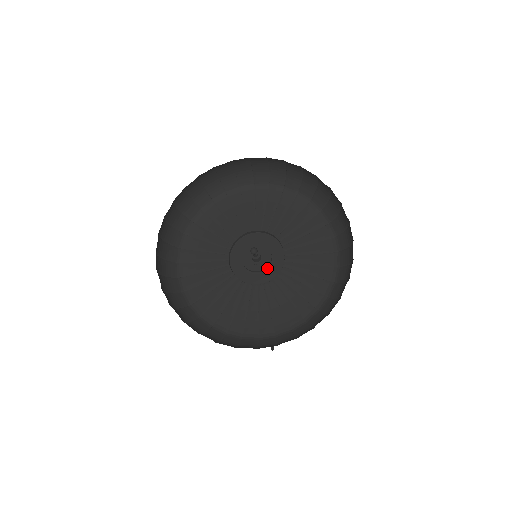
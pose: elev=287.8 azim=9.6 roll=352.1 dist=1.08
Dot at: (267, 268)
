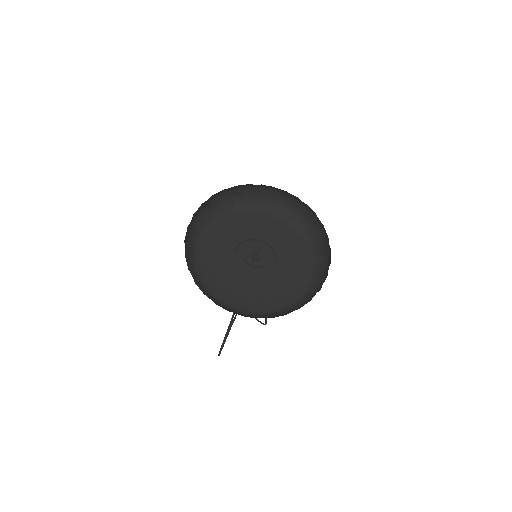
Dot at: (261, 267)
